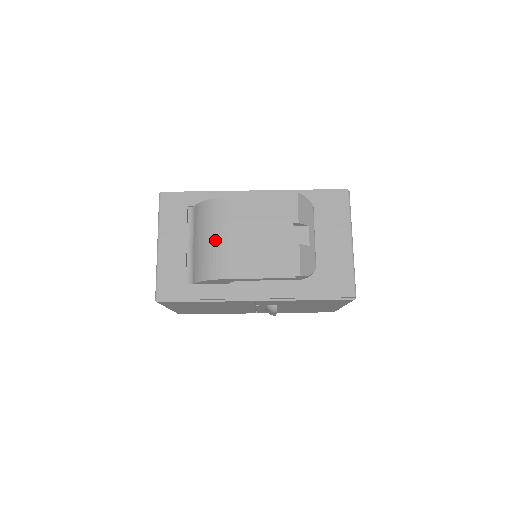
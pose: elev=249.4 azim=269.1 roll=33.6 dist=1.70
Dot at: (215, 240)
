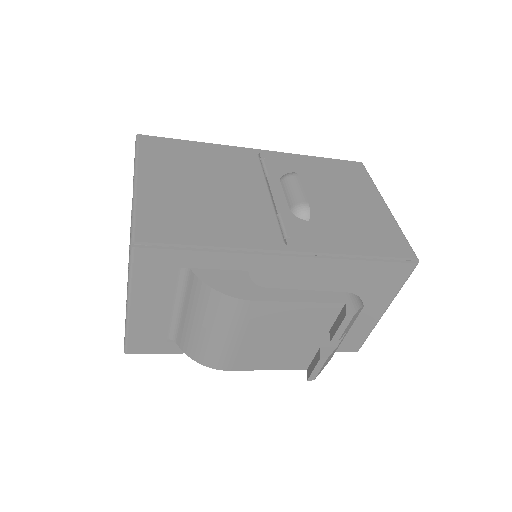
Dot at: (219, 337)
